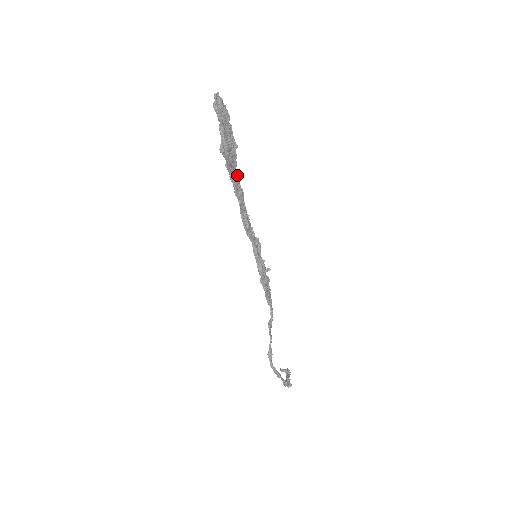
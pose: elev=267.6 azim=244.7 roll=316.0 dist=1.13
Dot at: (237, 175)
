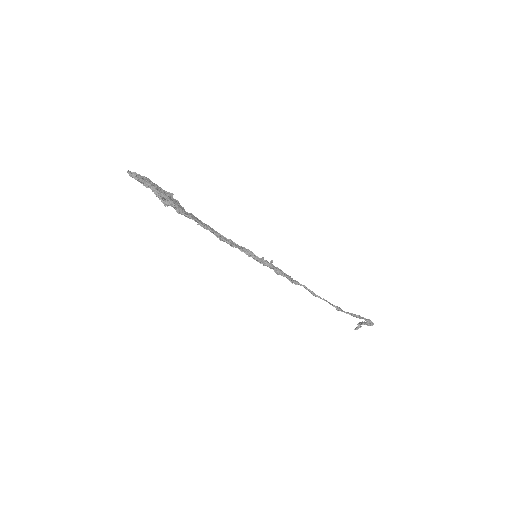
Dot at: (190, 213)
